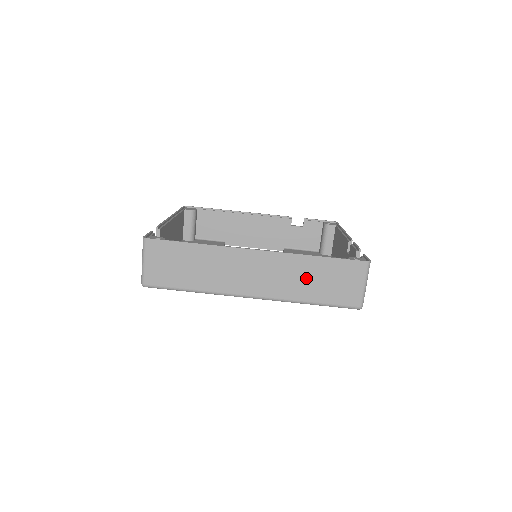
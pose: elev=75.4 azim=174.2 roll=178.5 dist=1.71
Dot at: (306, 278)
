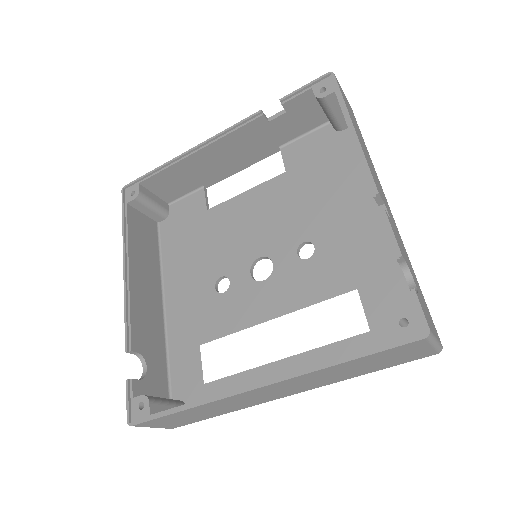
Dot at: (344, 372)
